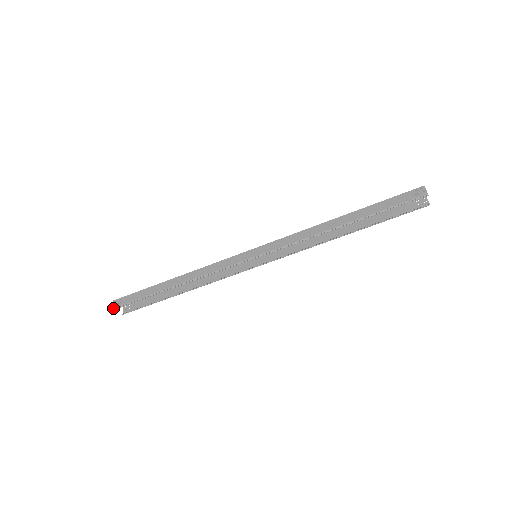
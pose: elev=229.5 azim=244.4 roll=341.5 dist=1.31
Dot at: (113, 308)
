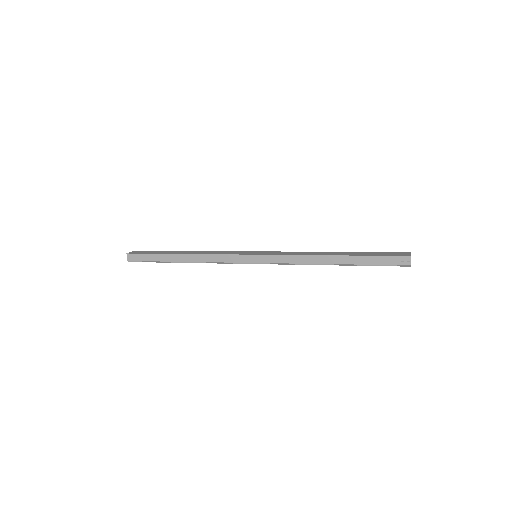
Dot at: occluded
